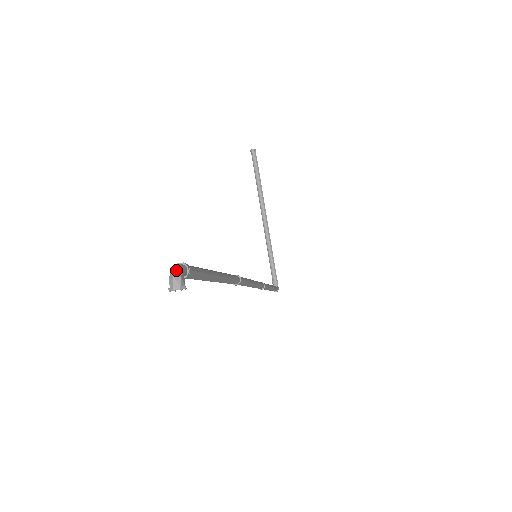
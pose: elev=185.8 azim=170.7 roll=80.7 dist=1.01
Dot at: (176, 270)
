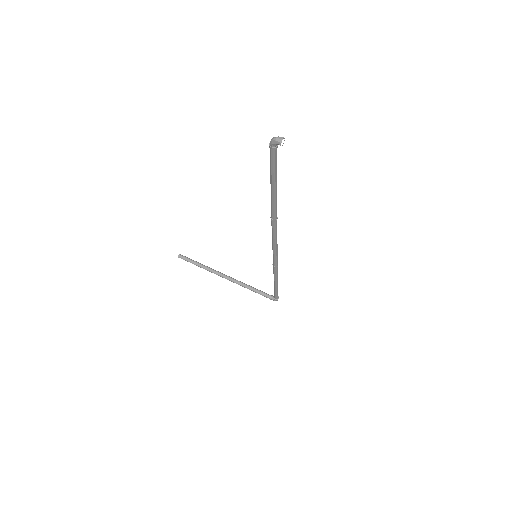
Dot at: (274, 137)
